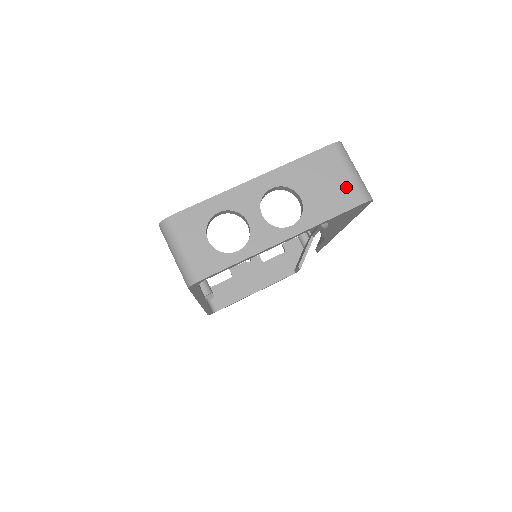
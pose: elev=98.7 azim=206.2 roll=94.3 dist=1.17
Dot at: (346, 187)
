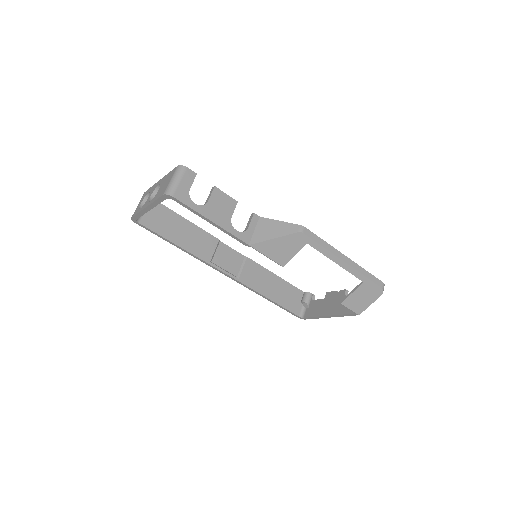
Dot at: (166, 187)
